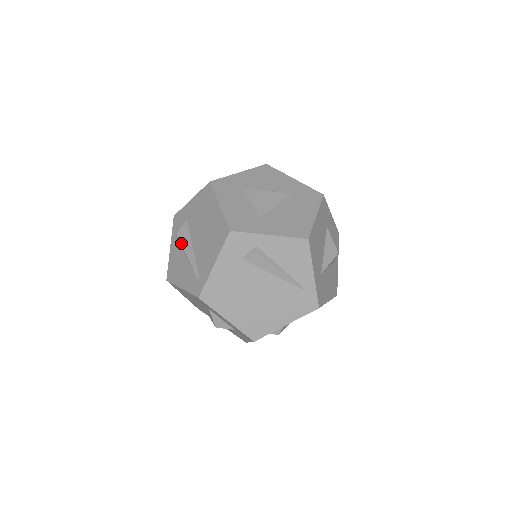
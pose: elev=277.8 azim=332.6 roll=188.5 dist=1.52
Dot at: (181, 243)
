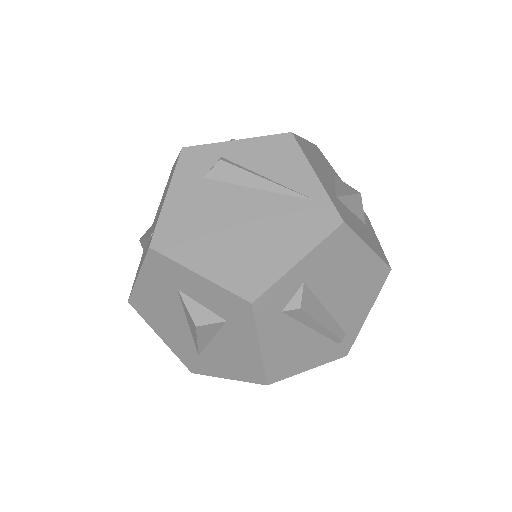
Dot at: (142, 238)
